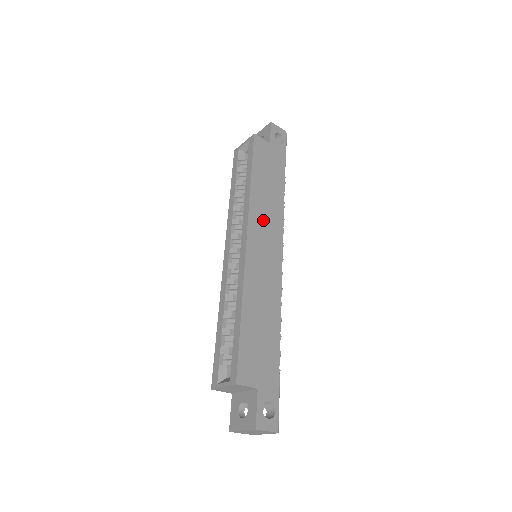
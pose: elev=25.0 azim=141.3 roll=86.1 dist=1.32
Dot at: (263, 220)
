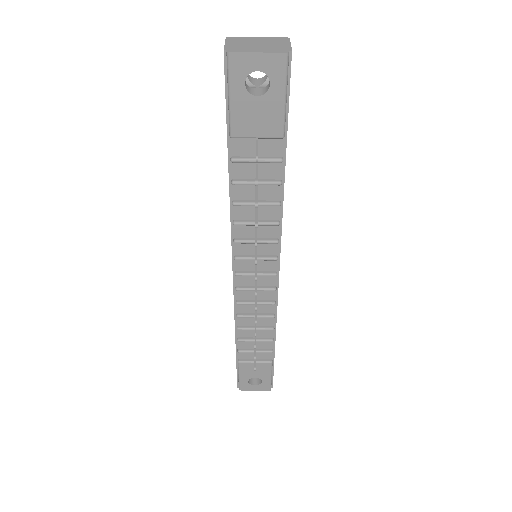
Dot at: occluded
